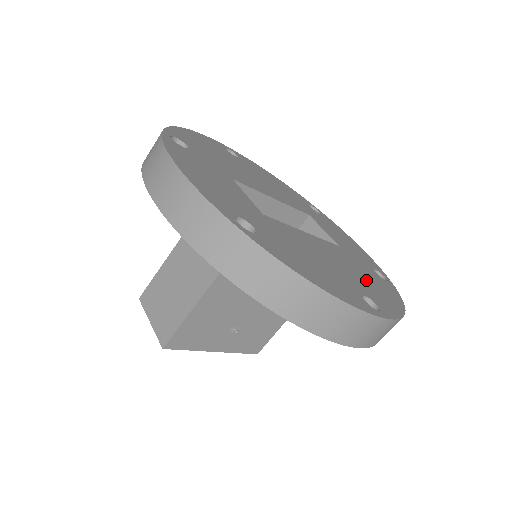
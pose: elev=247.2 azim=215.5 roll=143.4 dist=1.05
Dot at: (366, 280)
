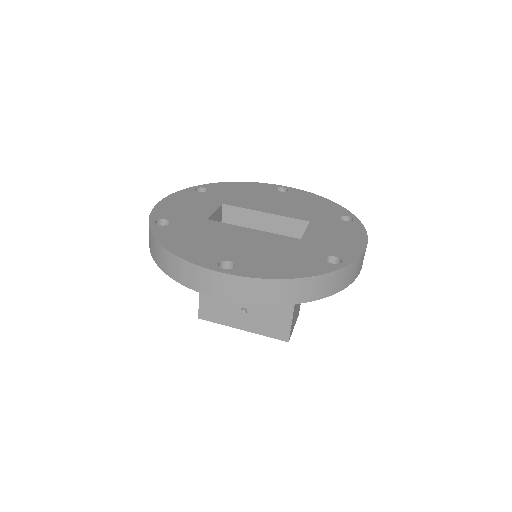
Dot at: (274, 257)
